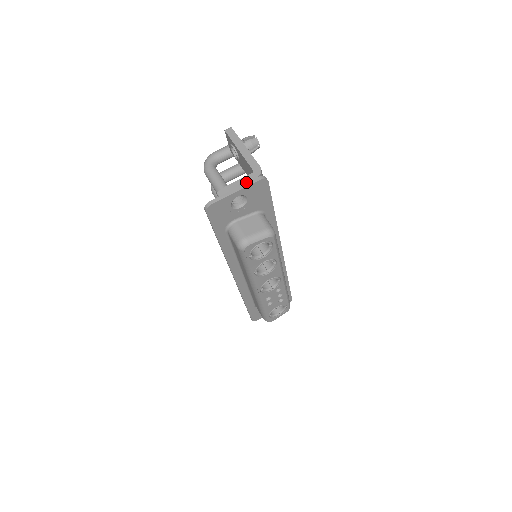
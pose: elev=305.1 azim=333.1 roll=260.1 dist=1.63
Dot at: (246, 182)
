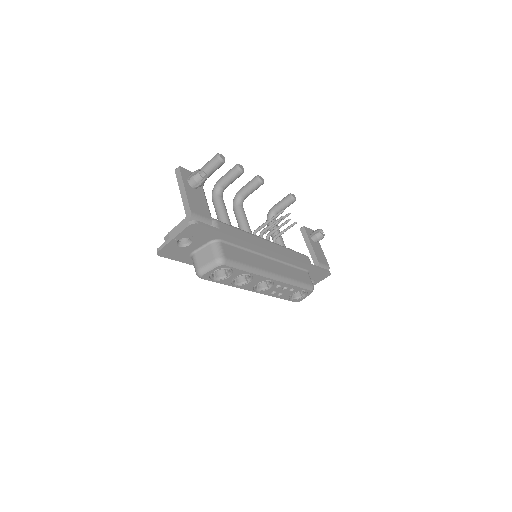
Dot at: (180, 228)
